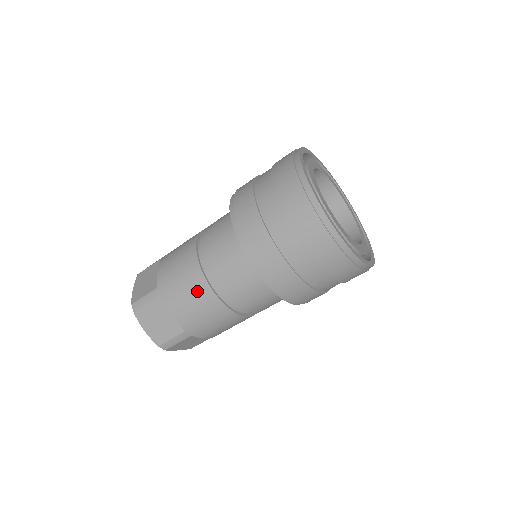
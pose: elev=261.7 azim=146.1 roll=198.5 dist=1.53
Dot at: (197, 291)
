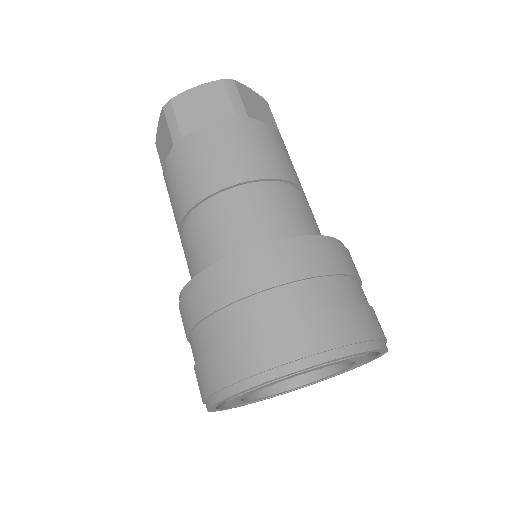
Dot at: (178, 202)
